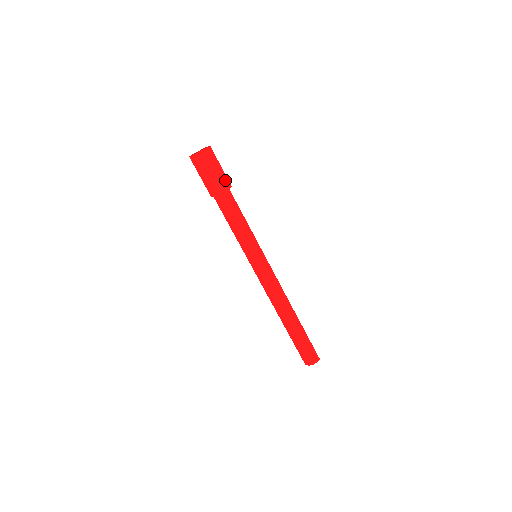
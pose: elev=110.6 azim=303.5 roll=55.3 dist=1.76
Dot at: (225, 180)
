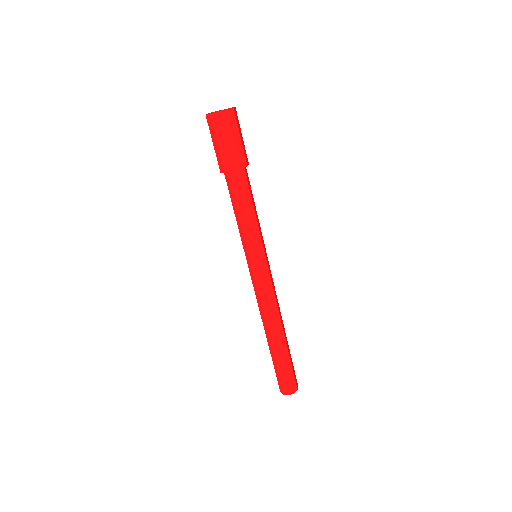
Dot at: (245, 152)
